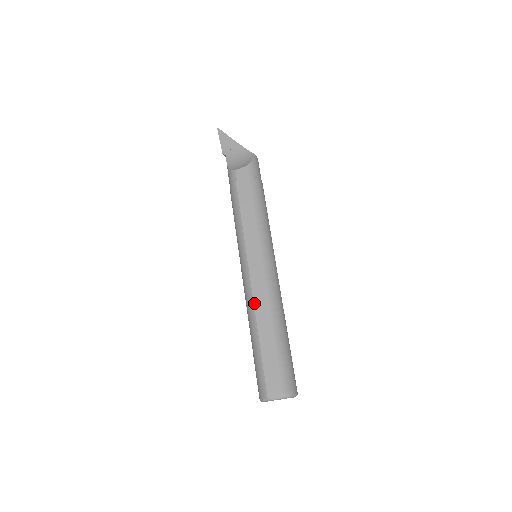
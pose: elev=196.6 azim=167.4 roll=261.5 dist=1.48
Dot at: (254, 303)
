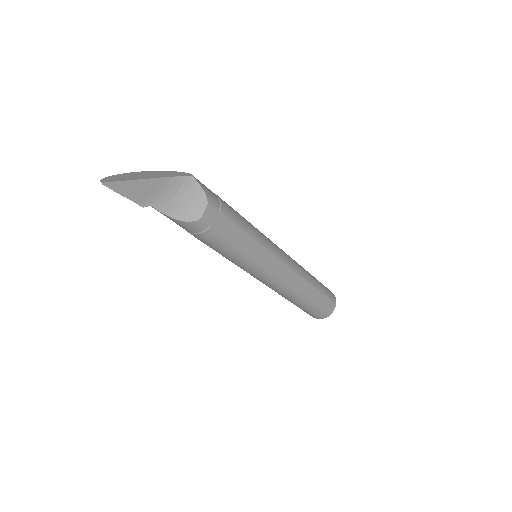
Dot at: (293, 289)
